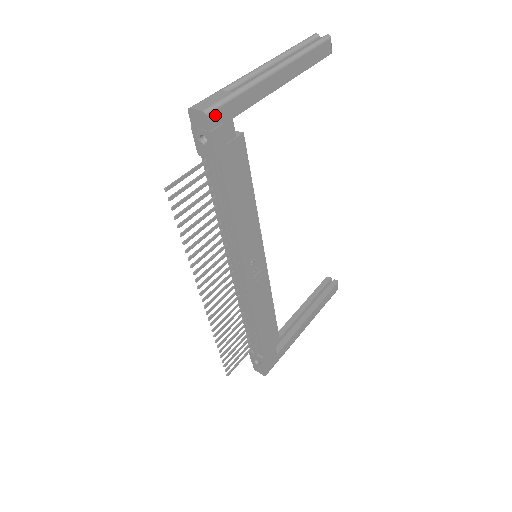
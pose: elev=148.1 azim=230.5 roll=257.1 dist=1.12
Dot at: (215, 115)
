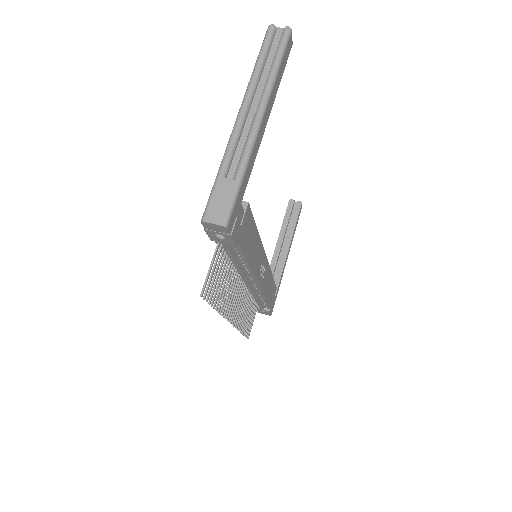
Dot at: (231, 219)
